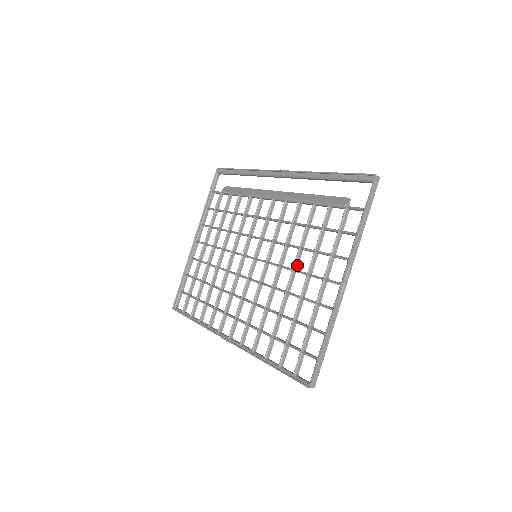
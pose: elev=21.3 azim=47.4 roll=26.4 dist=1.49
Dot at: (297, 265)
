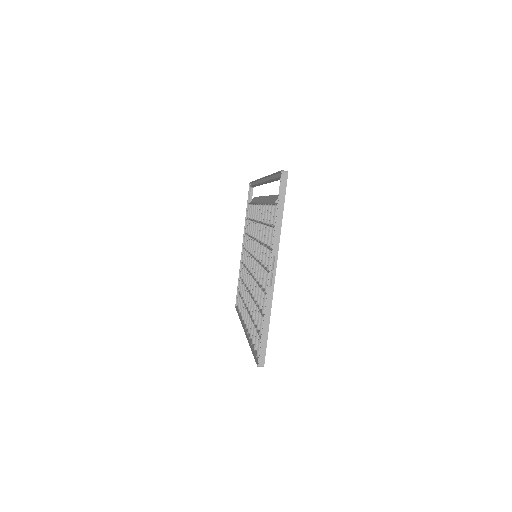
Dot at: occluded
